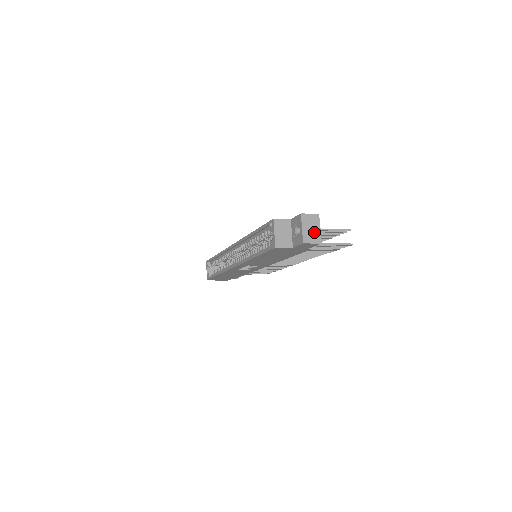
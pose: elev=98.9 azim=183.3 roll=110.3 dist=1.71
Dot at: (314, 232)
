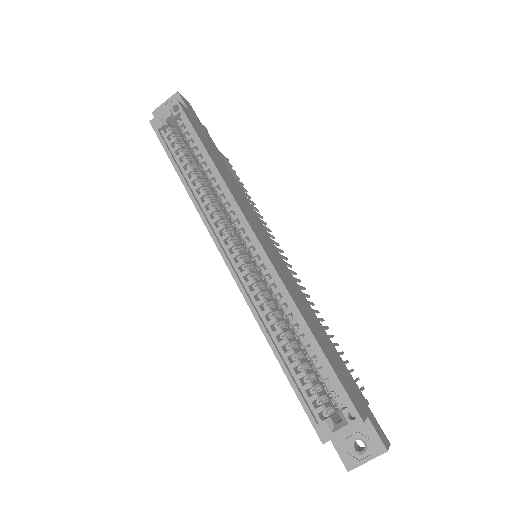
Dot at: occluded
